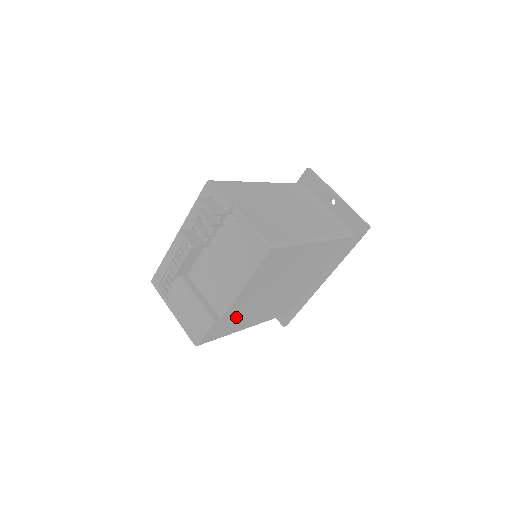
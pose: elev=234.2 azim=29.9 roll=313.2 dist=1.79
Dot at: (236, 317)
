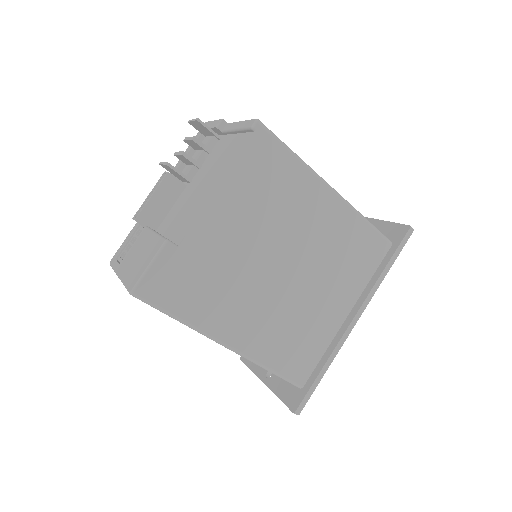
Dot at: (205, 274)
